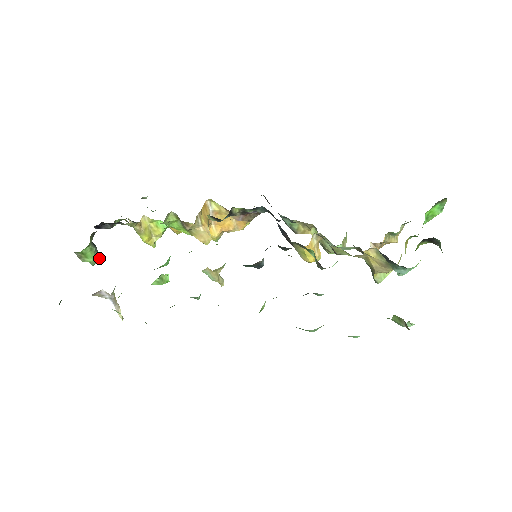
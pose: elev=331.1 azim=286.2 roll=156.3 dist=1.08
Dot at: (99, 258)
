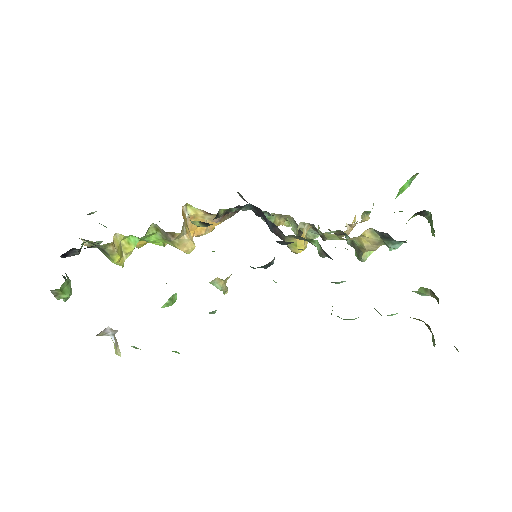
Dot at: (71, 291)
